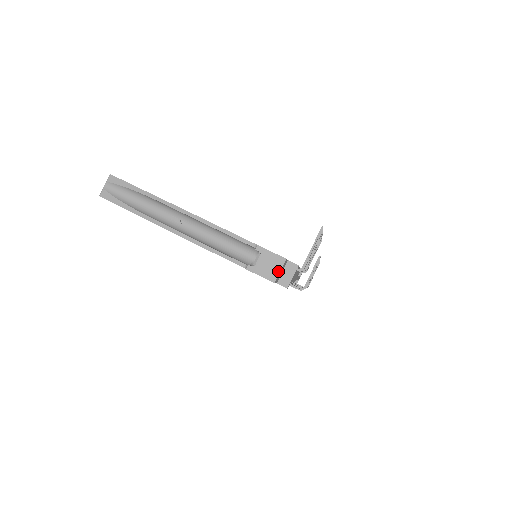
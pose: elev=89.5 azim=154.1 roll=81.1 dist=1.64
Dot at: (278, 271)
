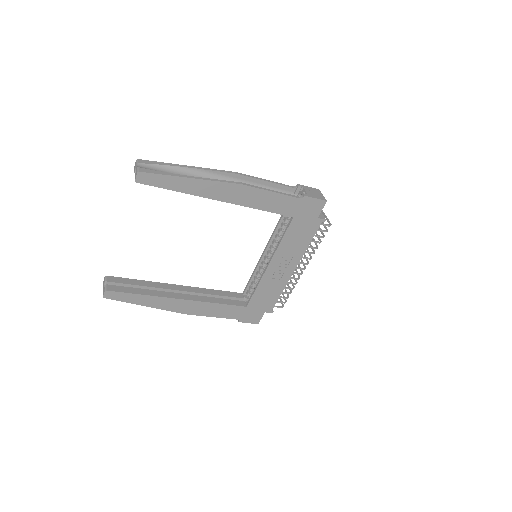
Dot at: (322, 195)
